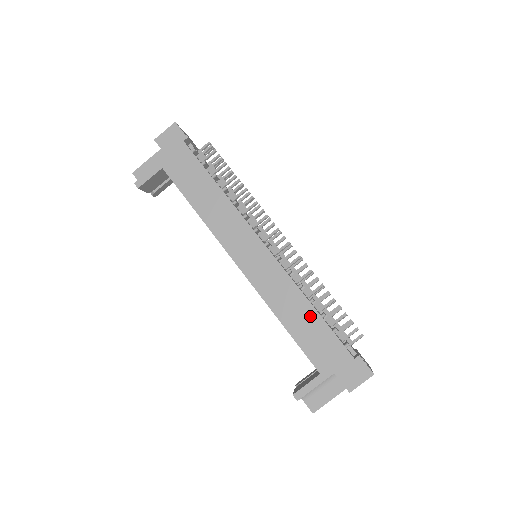
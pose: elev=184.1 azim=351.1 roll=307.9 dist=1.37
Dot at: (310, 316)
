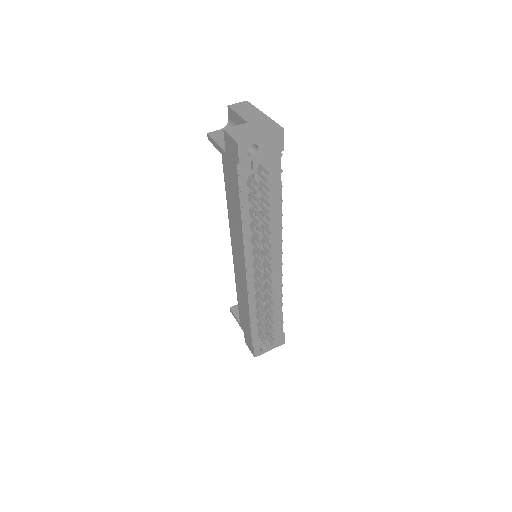
Dot at: (247, 313)
